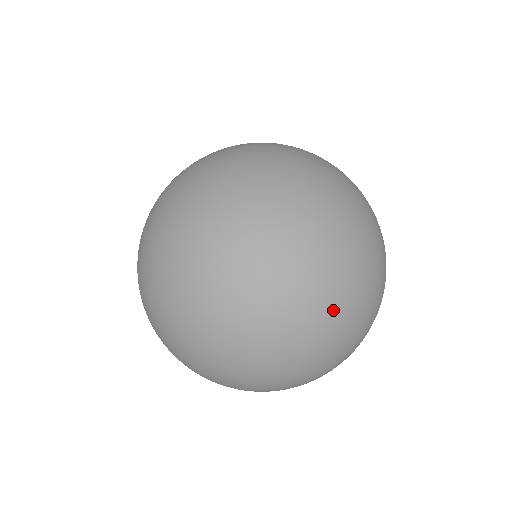
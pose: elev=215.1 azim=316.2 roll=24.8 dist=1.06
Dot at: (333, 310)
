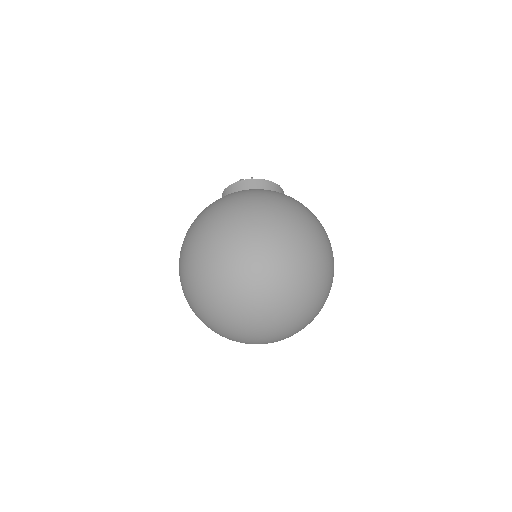
Dot at: (270, 329)
